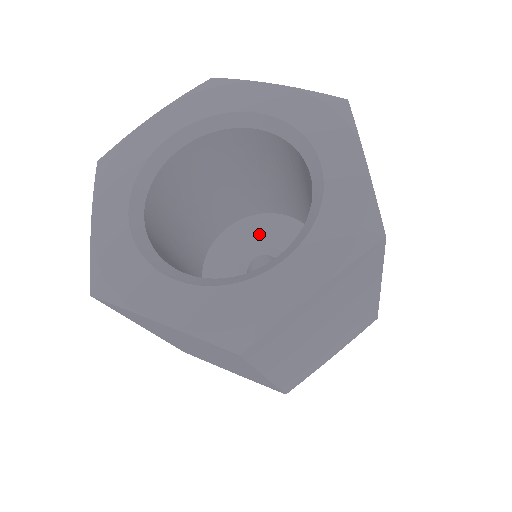
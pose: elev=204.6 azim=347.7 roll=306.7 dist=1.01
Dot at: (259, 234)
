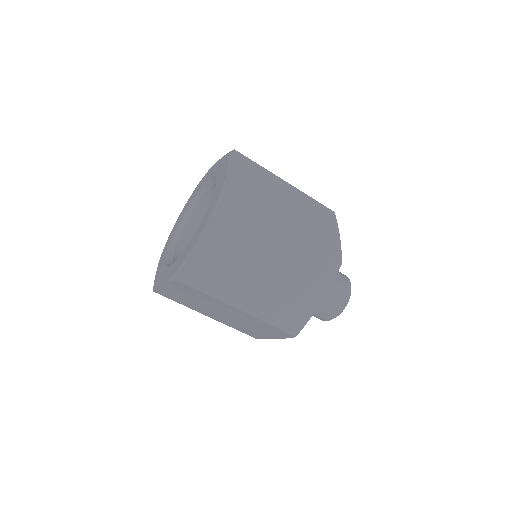
Dot at: occluded
